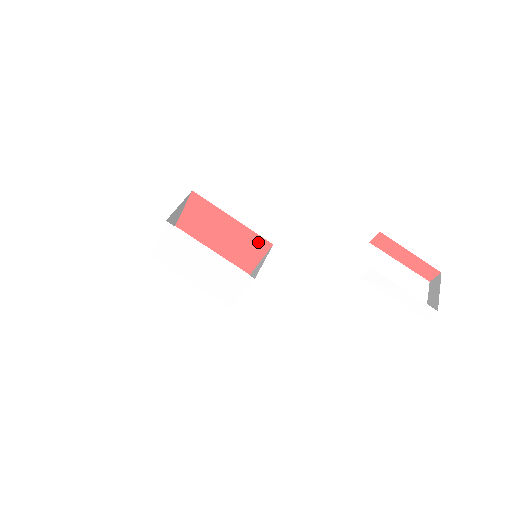
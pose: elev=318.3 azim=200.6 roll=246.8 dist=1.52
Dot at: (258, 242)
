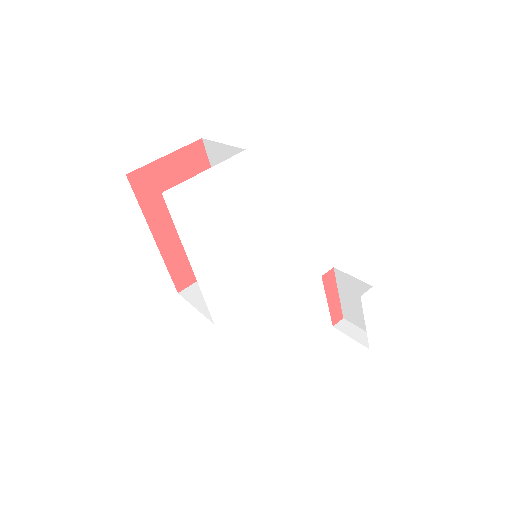
Dot at: occluded
